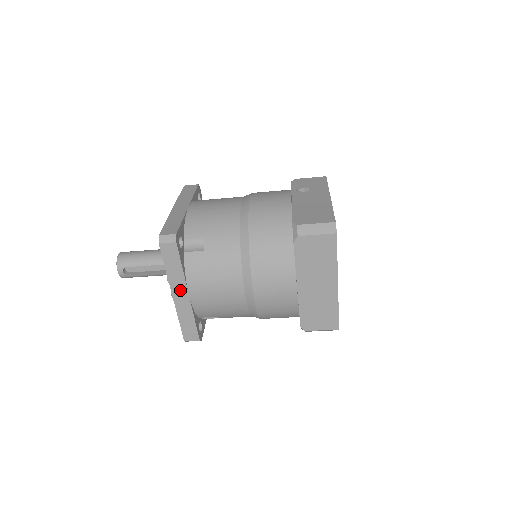
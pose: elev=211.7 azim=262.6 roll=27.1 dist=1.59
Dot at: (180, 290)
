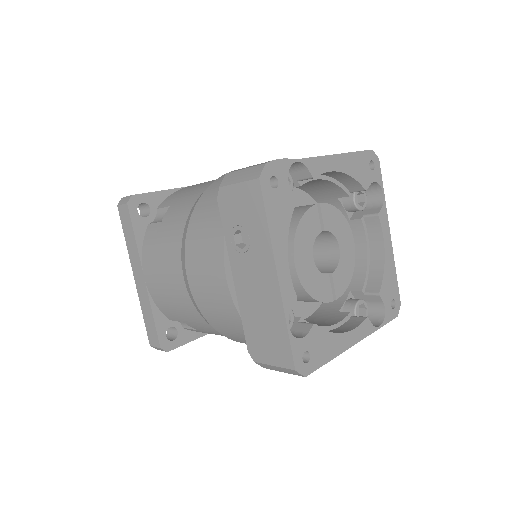
Dot at: occluded
